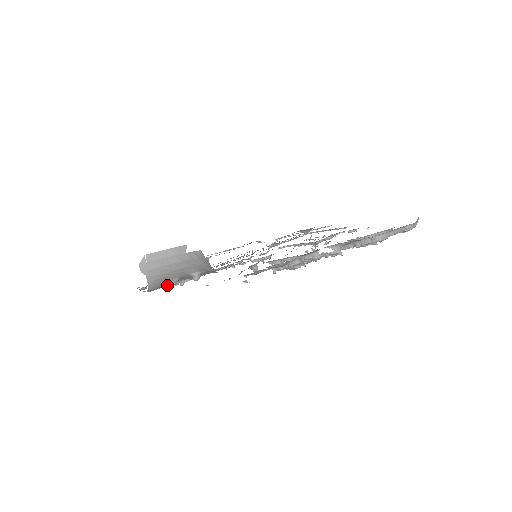
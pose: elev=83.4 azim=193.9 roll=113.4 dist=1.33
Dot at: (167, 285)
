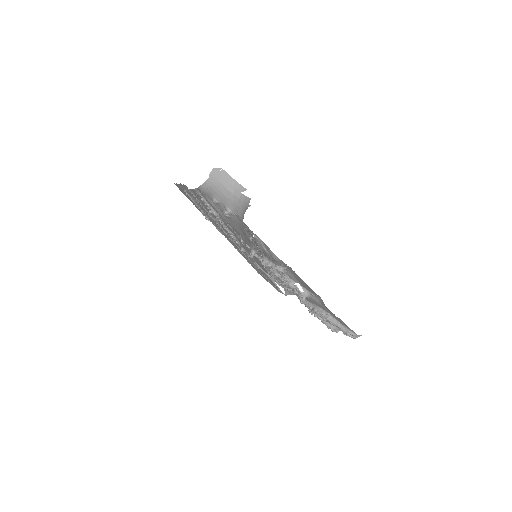
Dot at: (205, 200)
